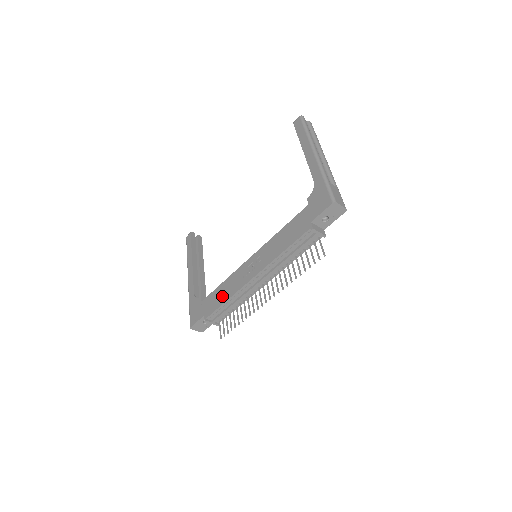
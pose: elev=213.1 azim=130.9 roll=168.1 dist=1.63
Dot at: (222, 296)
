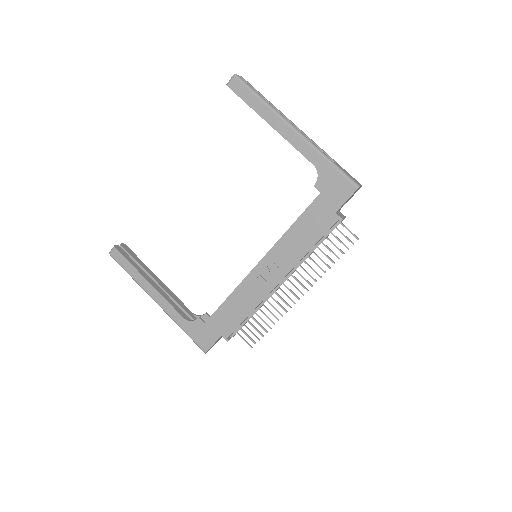
Dot at: (239, 311)
